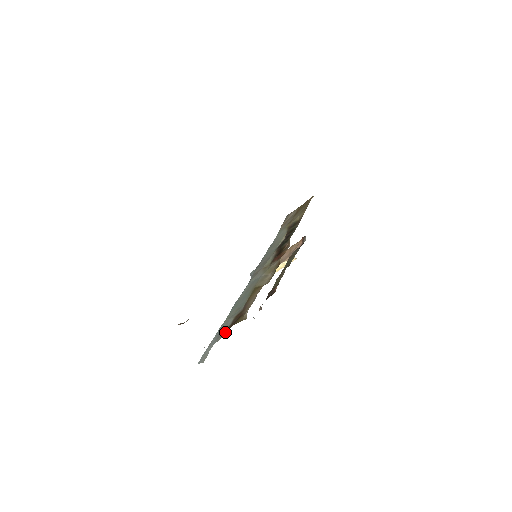
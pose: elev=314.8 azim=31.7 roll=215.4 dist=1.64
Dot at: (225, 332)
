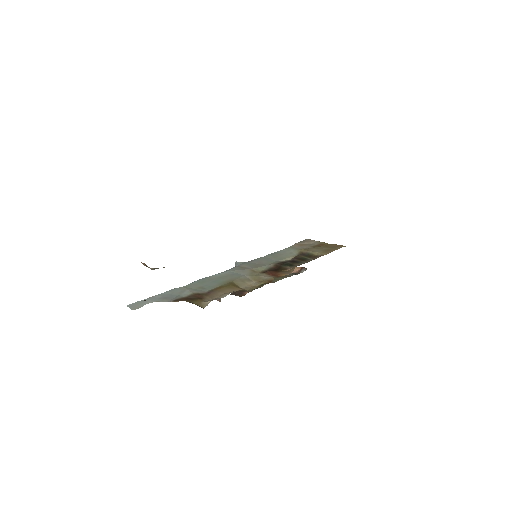
Dot at: (175, 300)
